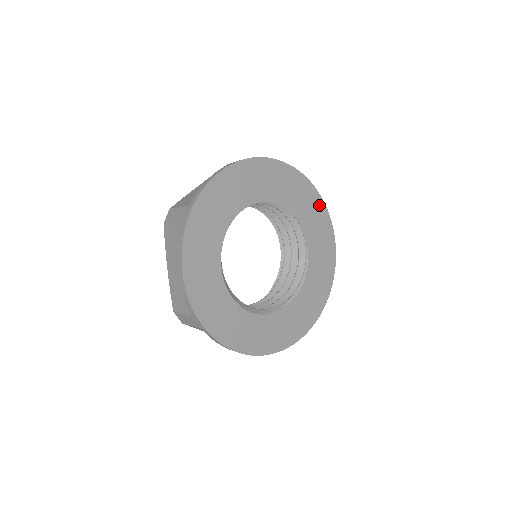
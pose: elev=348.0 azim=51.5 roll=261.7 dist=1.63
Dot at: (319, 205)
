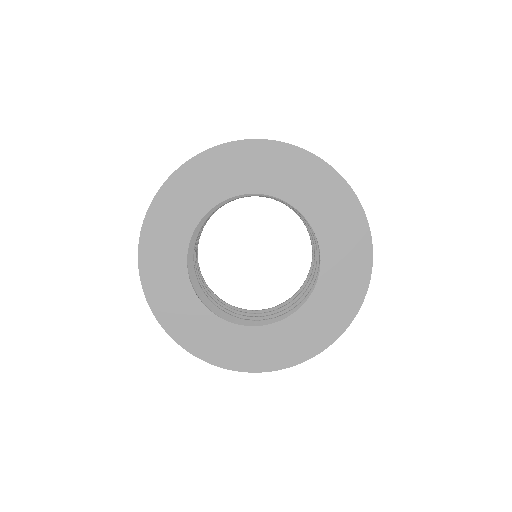
Dot at: (349, 203)
